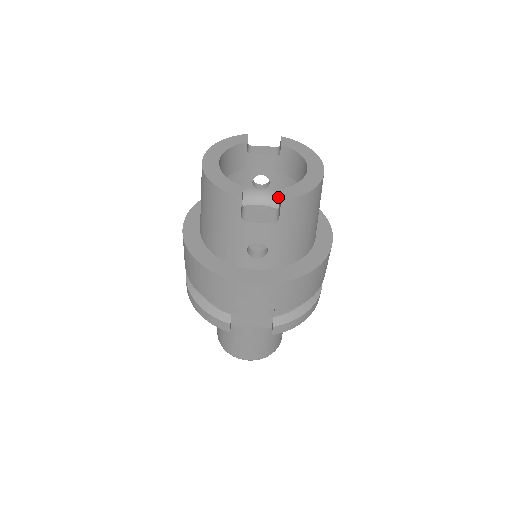
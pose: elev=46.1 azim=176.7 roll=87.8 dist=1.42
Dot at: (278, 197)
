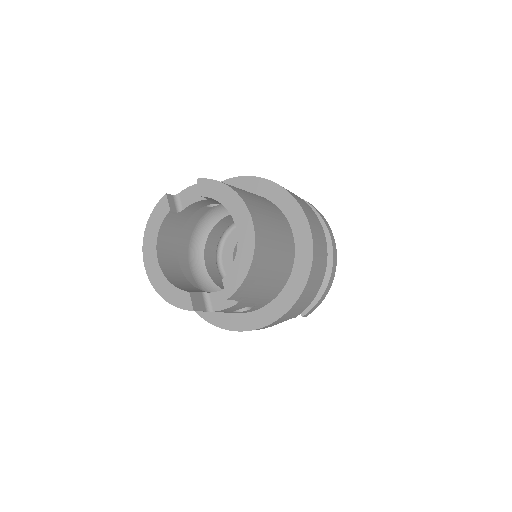
Dot at: occluded
